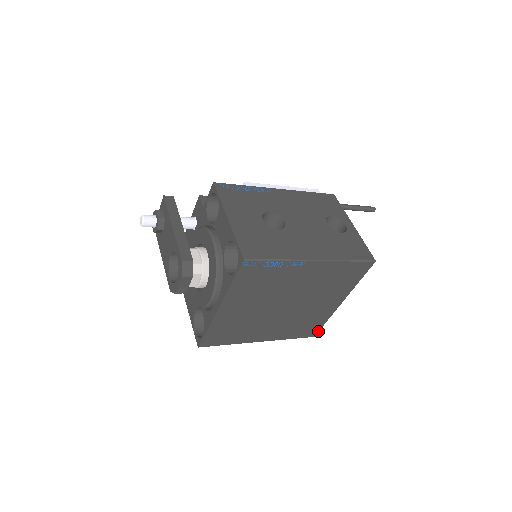
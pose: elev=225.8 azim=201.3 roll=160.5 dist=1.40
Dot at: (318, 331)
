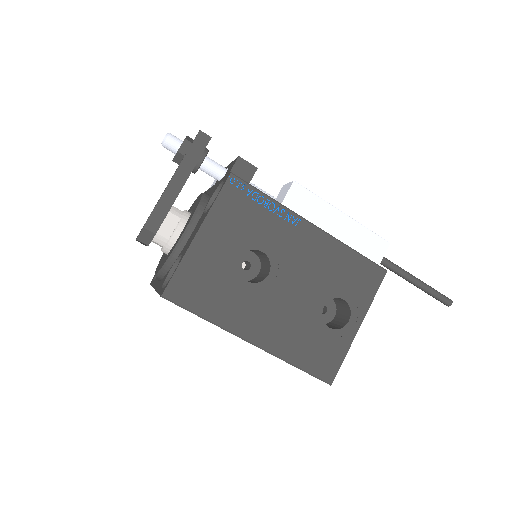
Dot at: occluded
